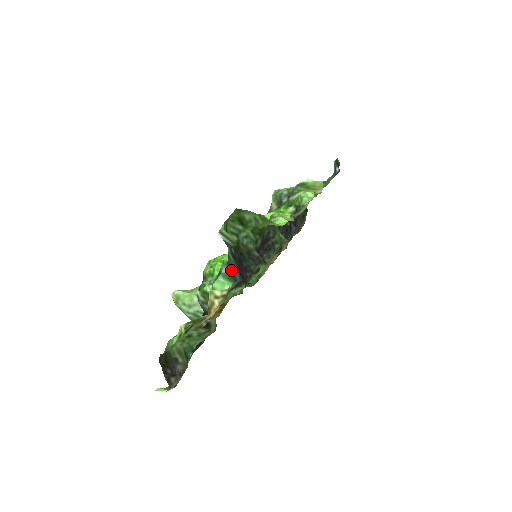
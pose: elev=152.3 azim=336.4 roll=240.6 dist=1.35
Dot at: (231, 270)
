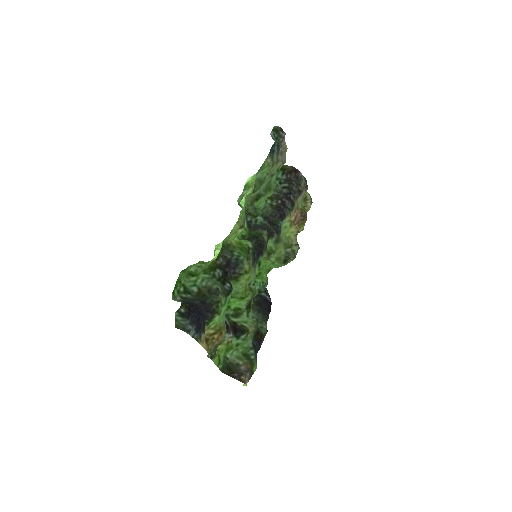
Dot at: (180, 329)
